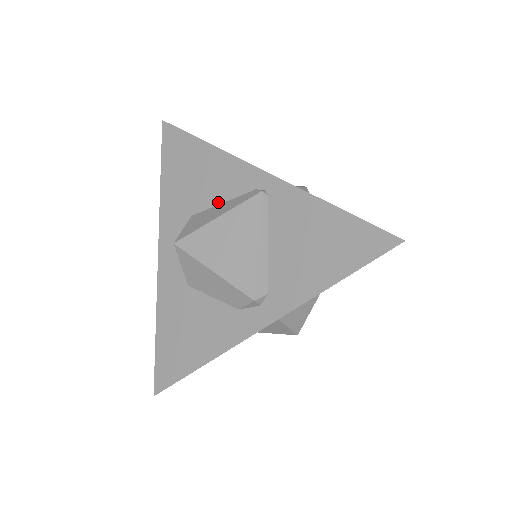
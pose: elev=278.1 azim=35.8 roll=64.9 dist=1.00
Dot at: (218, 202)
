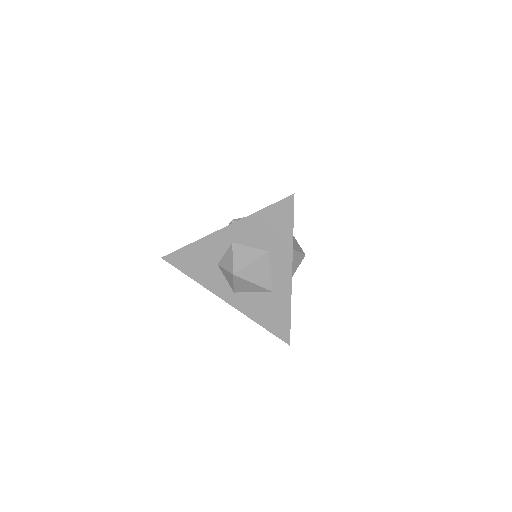
Dot at: occluded
